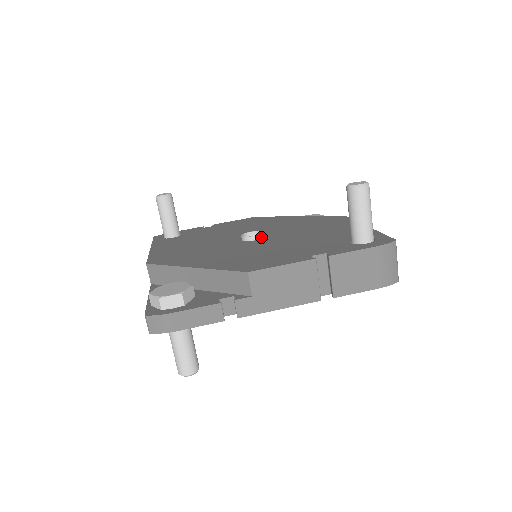
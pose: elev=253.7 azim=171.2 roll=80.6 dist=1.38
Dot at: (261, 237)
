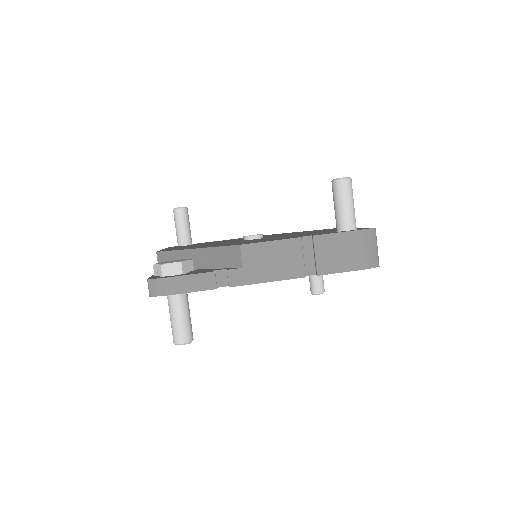
Dot at: (261, 237)
